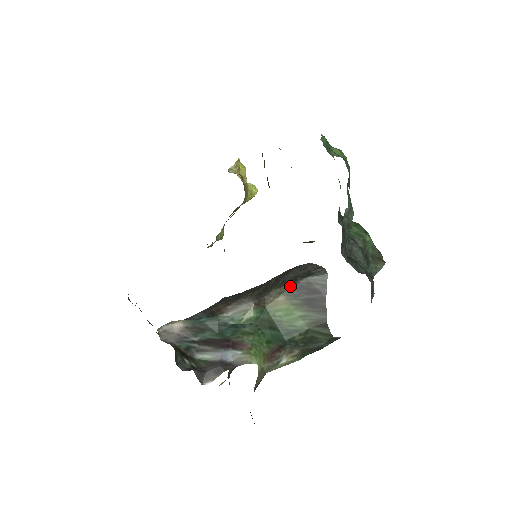
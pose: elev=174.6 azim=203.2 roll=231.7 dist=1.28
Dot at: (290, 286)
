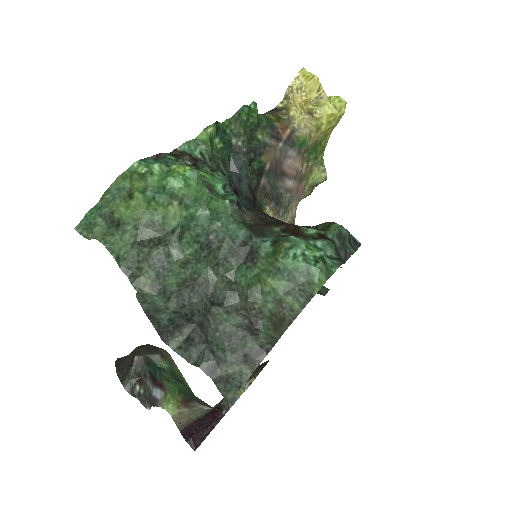
Dot at: occluded
